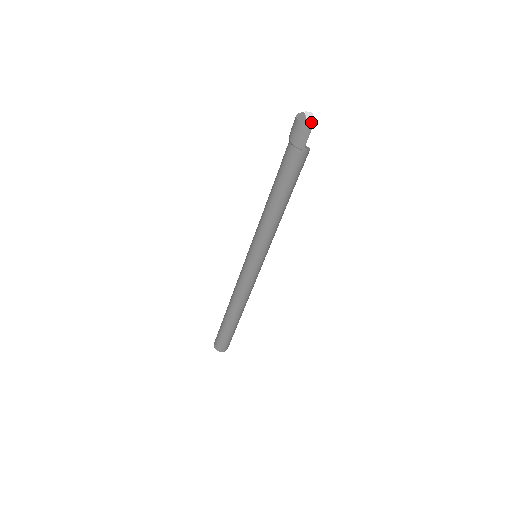
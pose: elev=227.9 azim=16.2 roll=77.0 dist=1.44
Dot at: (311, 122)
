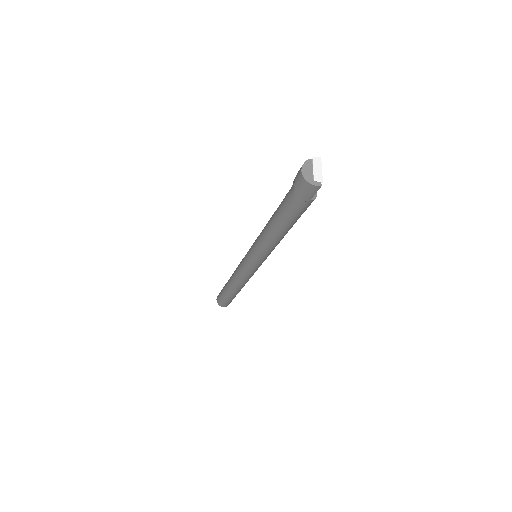
Dot at: (319, 180)
